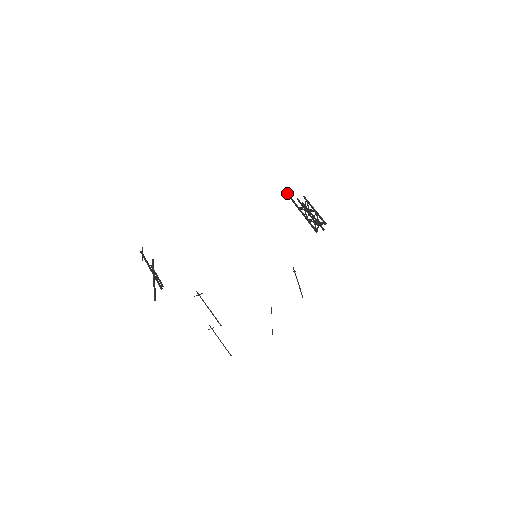
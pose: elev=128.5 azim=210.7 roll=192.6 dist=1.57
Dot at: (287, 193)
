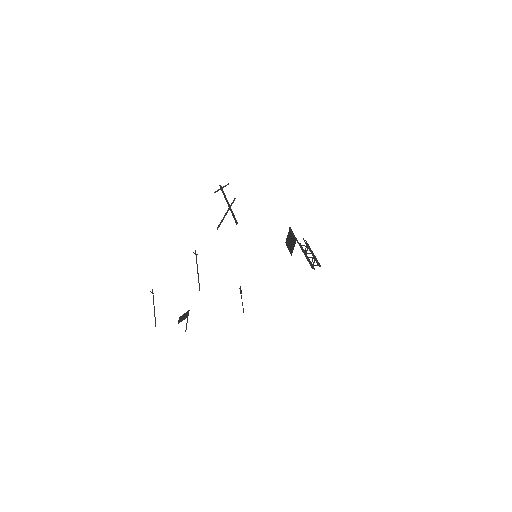
Dot at: occluded
